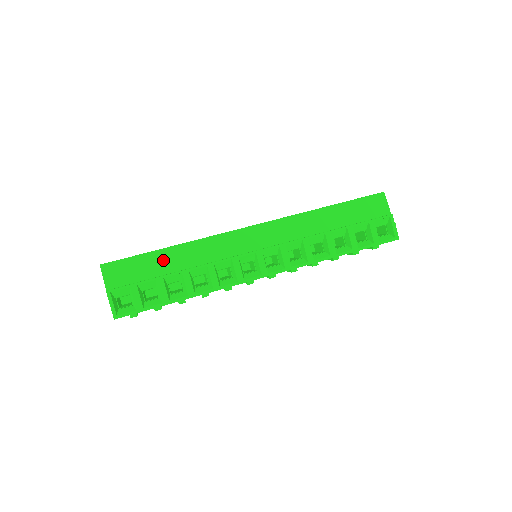
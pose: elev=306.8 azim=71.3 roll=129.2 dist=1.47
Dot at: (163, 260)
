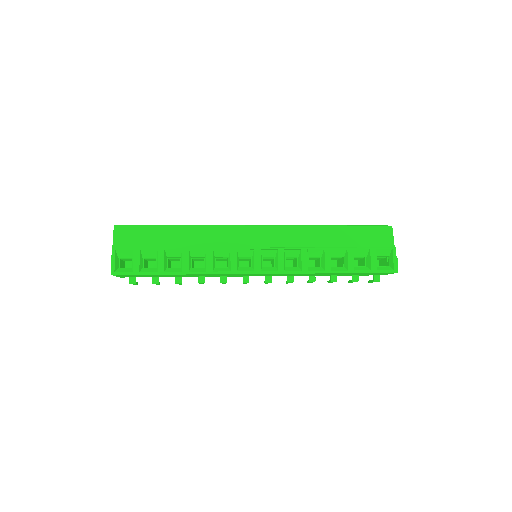
Dot at: (169, 235)
